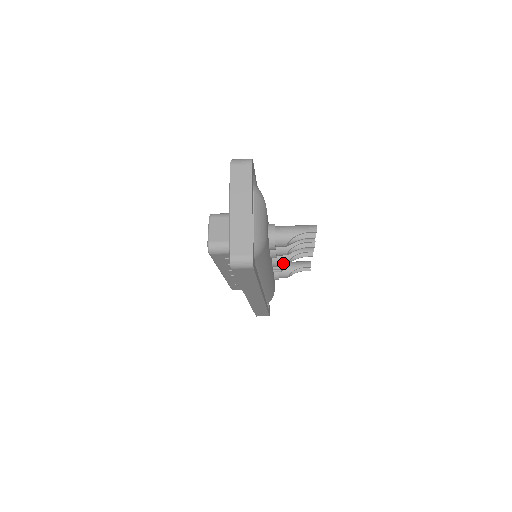
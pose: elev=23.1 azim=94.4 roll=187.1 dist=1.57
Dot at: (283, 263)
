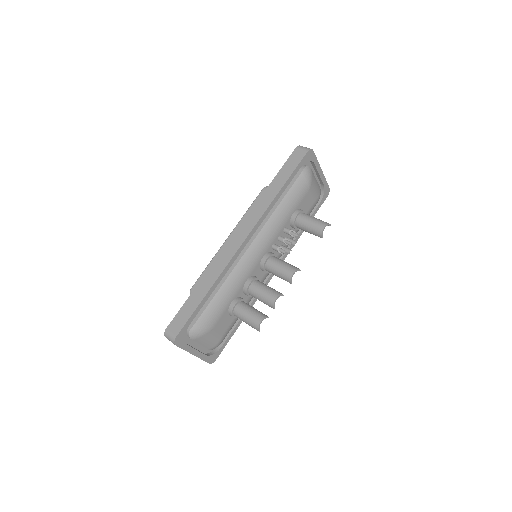
Dot at: occluded
